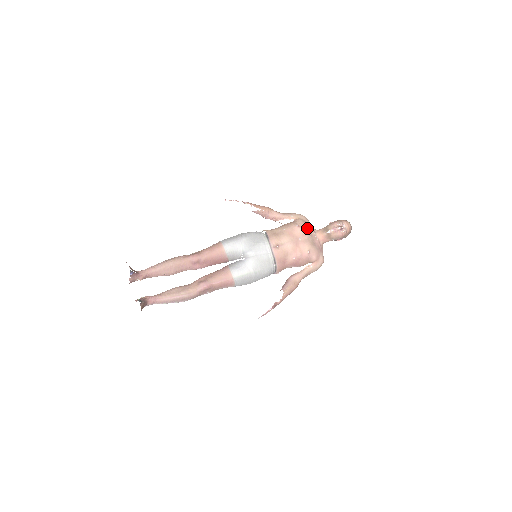
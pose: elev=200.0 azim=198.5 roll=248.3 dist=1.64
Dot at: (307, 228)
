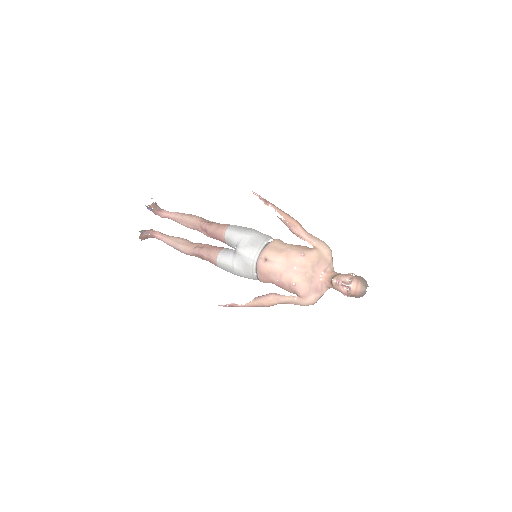
Dot at: (315, 262)
